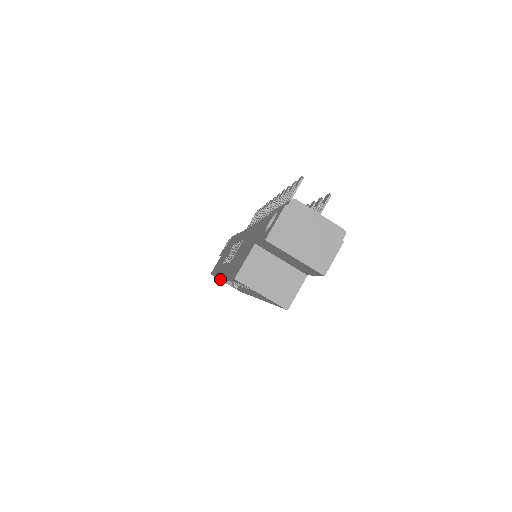
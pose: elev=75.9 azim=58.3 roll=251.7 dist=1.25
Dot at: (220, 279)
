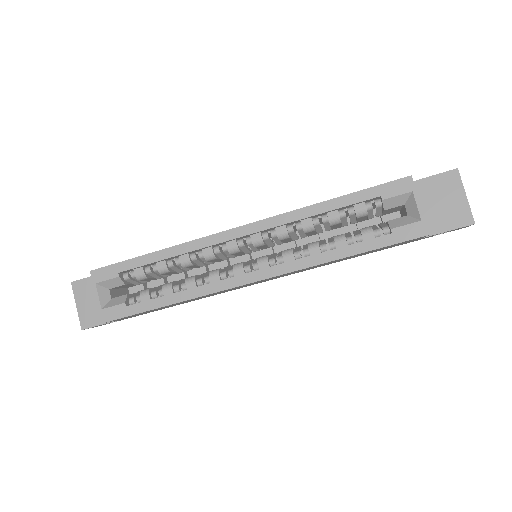
Dot at: (97, 286)
